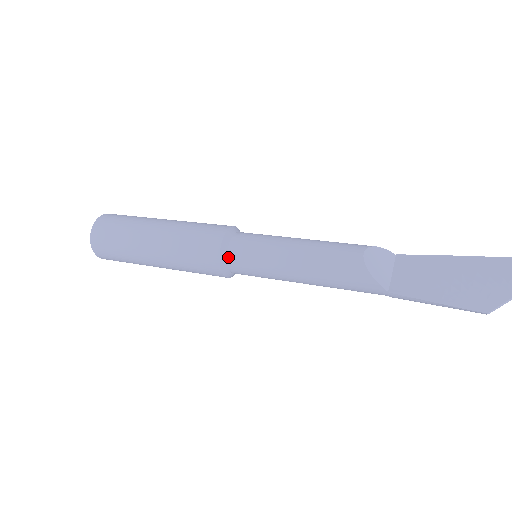
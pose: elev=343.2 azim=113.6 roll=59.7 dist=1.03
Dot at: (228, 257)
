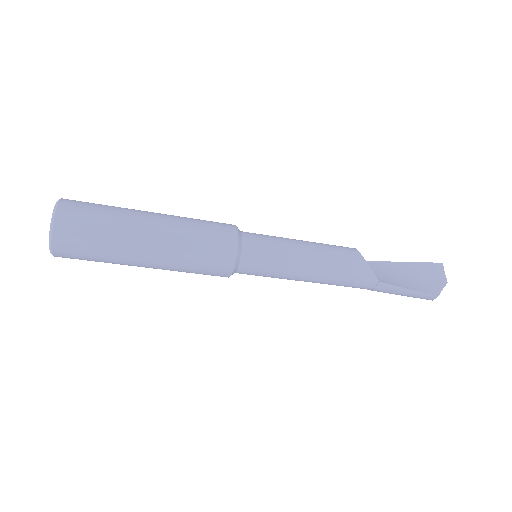
Dot at: (243, 249)
